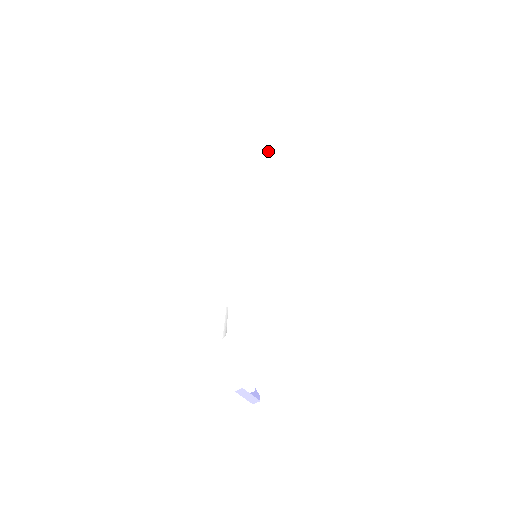
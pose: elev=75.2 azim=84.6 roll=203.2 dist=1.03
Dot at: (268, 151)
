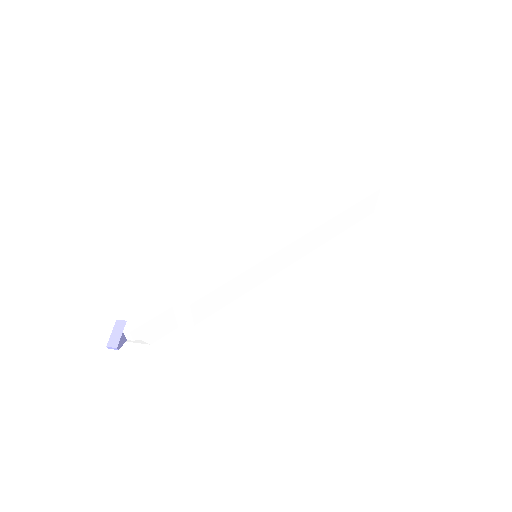
Dot at: (326, 203)
